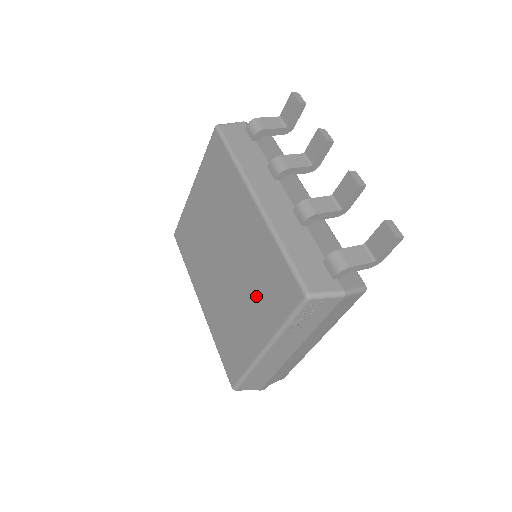
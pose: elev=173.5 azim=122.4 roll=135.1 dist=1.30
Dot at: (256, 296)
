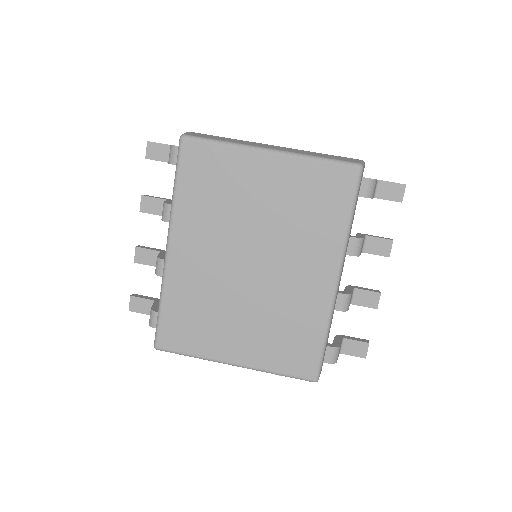
Dot at: (265, 331)
